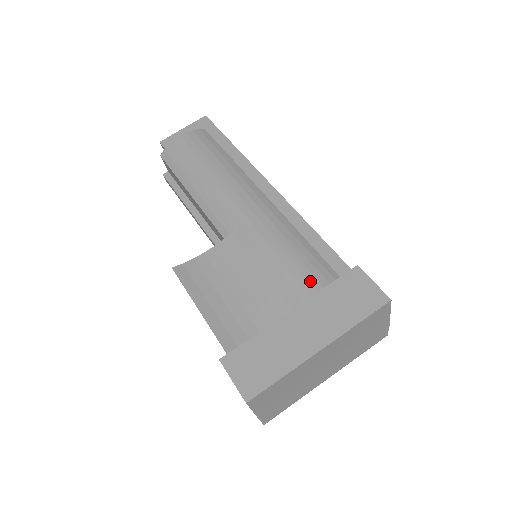
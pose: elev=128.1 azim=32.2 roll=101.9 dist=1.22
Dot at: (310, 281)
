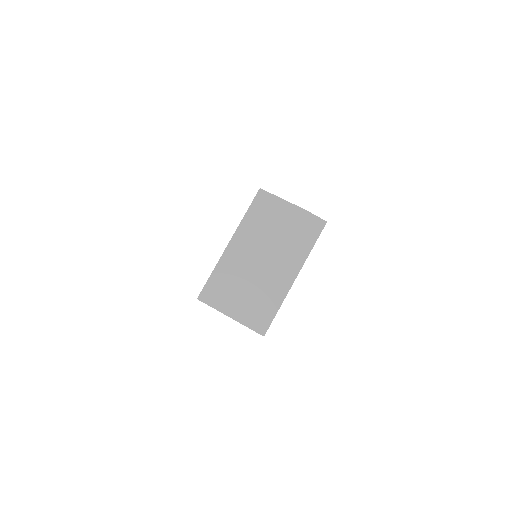
Dot at: occluded
